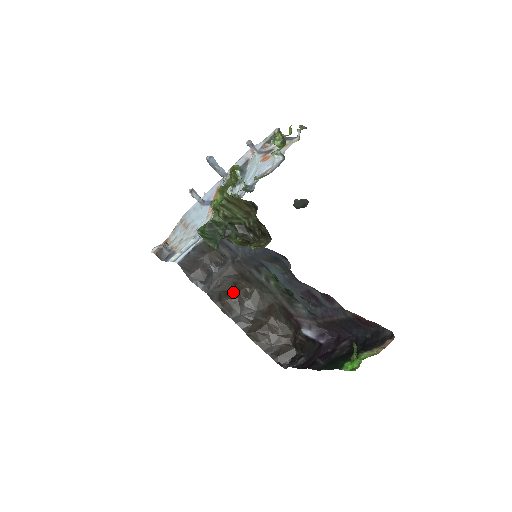
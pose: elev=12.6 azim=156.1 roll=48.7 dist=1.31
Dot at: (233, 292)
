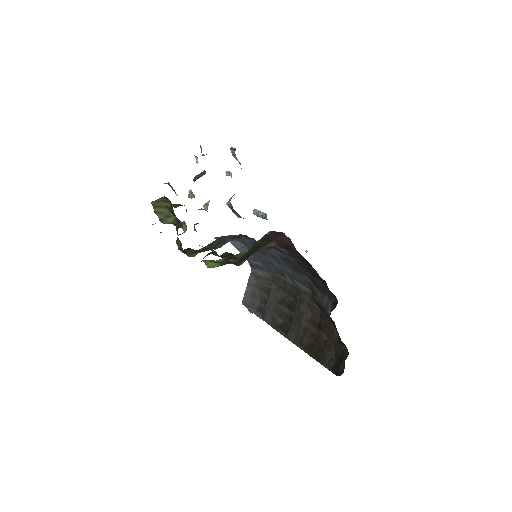
Dot at: (283, 310)
